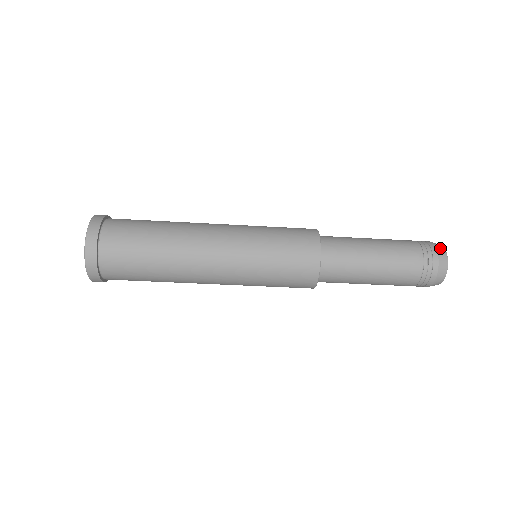
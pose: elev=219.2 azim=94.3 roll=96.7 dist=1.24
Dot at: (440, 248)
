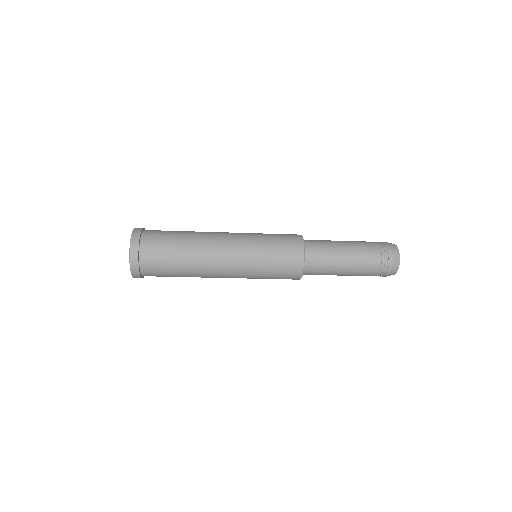
Dot at: (392, 244)
